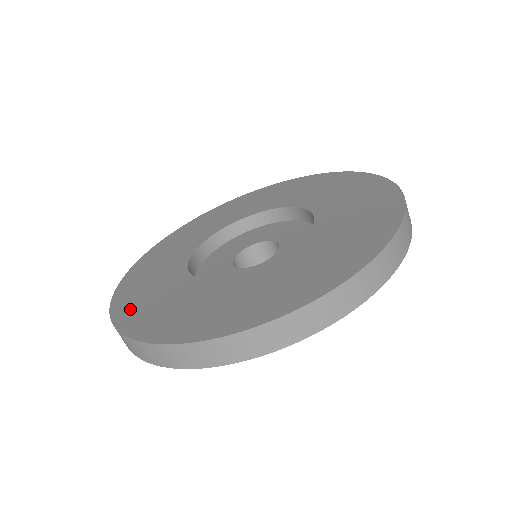
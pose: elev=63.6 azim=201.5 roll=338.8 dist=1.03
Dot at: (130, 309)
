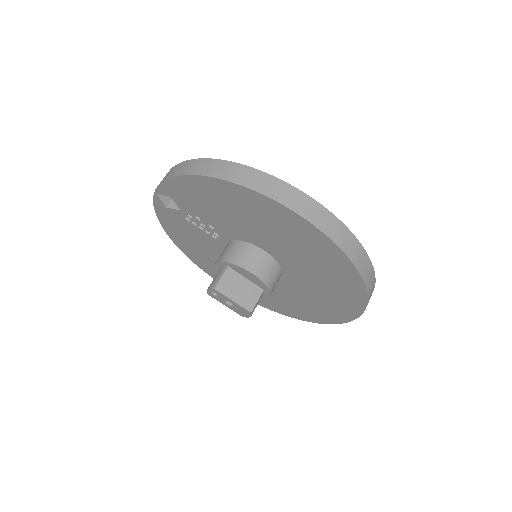
Dot at: occluded
